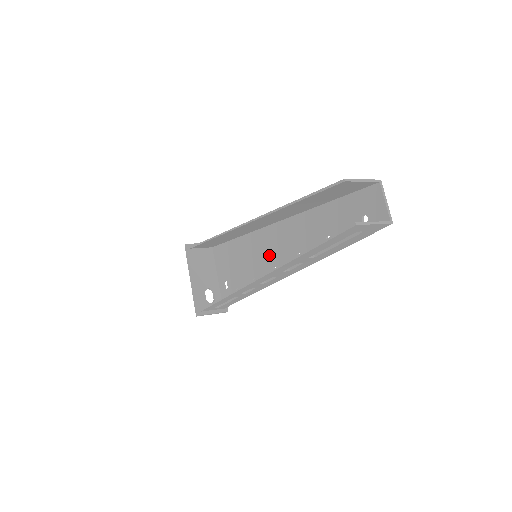
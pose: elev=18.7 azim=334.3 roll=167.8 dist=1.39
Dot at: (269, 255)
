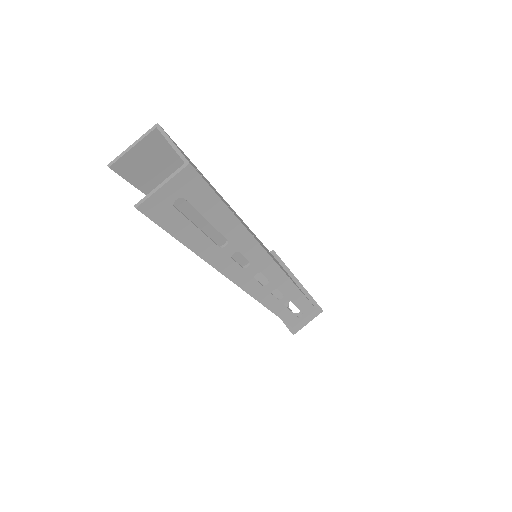
Dot at: occluded
